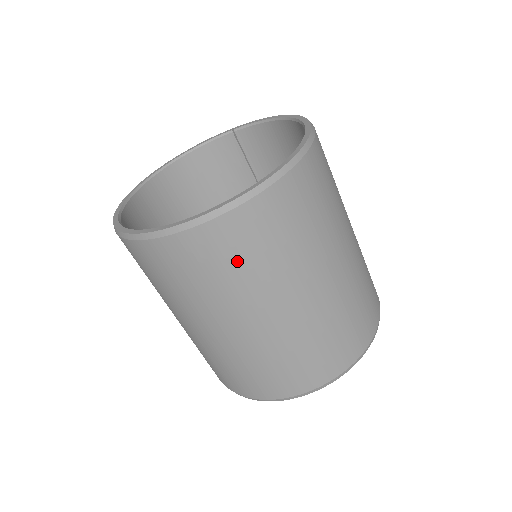
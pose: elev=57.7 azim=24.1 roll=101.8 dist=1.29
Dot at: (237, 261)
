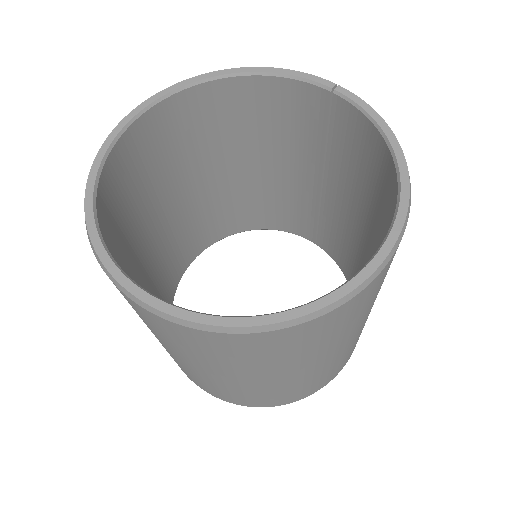
Dot at: (188, 346)
